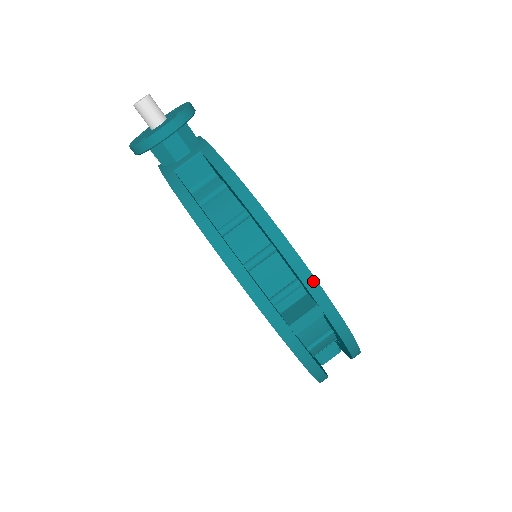
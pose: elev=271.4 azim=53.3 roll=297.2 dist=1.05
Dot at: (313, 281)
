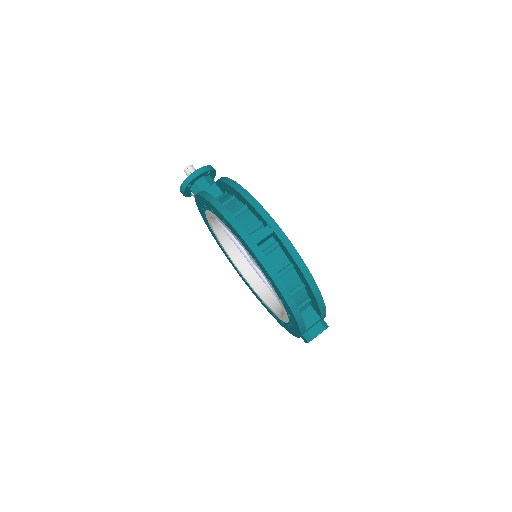
Dot at: (263, 211)
